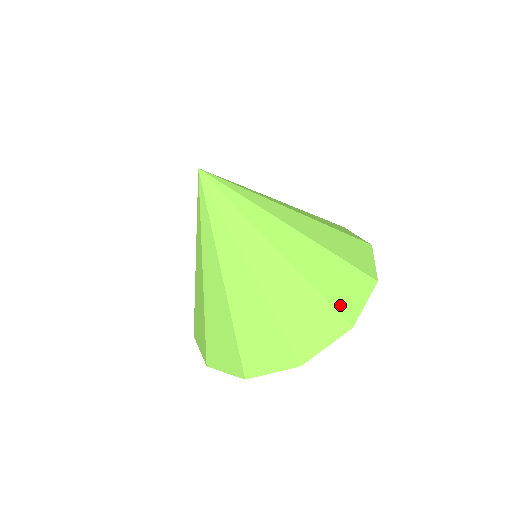
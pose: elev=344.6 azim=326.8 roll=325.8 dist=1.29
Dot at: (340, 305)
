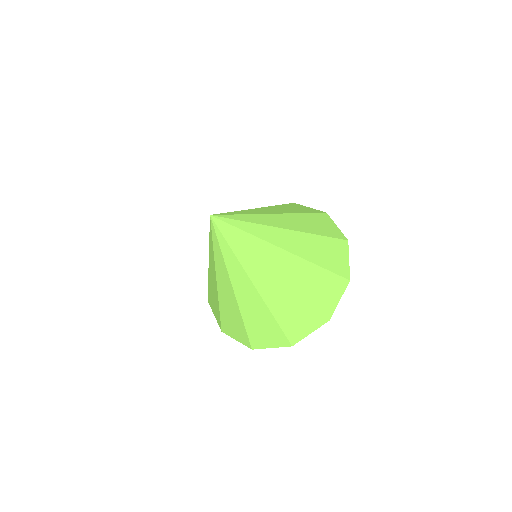
Dot at: (337, 269)
